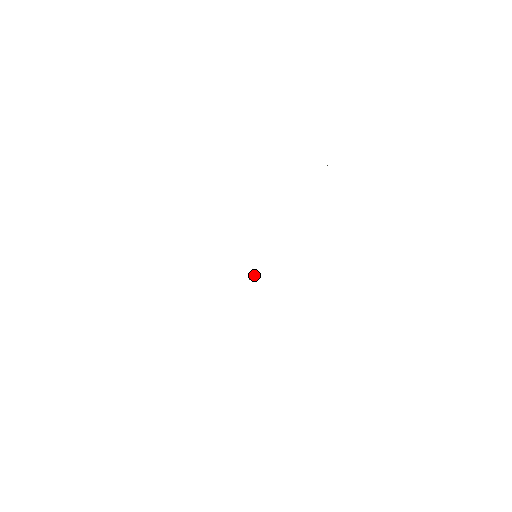
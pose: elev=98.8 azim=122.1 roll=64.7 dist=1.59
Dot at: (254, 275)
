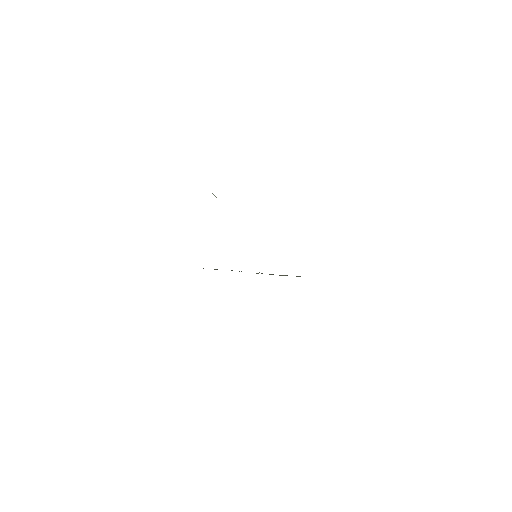
Dot at: occluded
